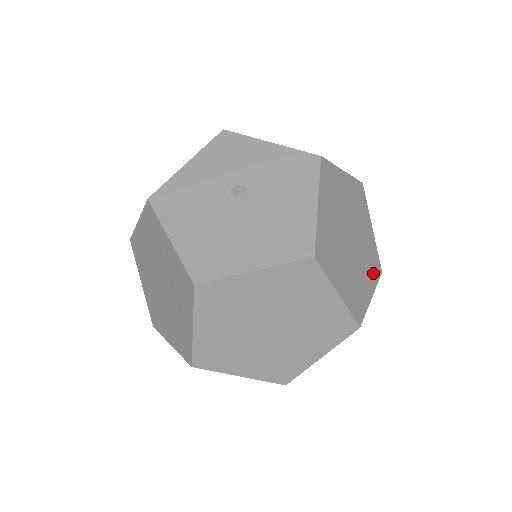
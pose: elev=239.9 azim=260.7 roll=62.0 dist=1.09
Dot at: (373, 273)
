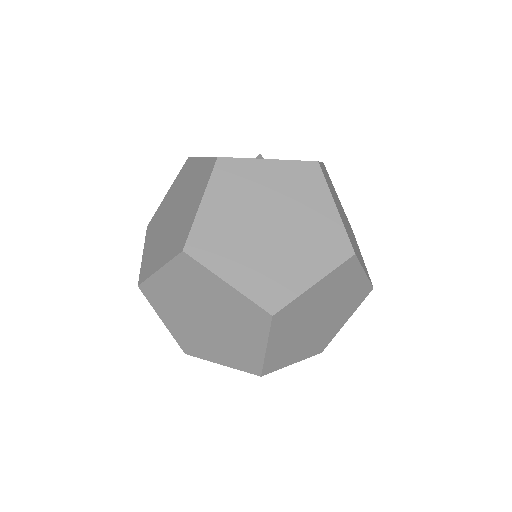
Dot at: (365, 270)
